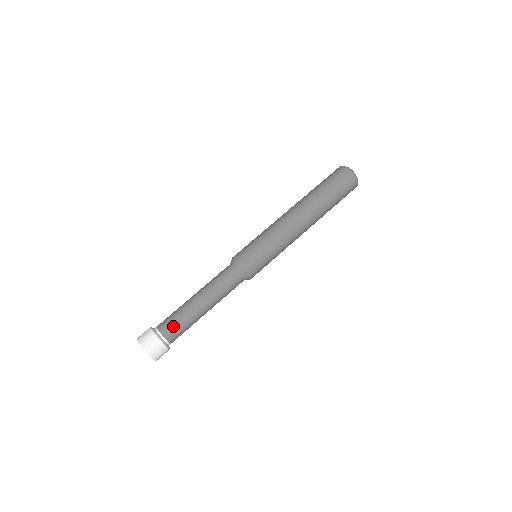
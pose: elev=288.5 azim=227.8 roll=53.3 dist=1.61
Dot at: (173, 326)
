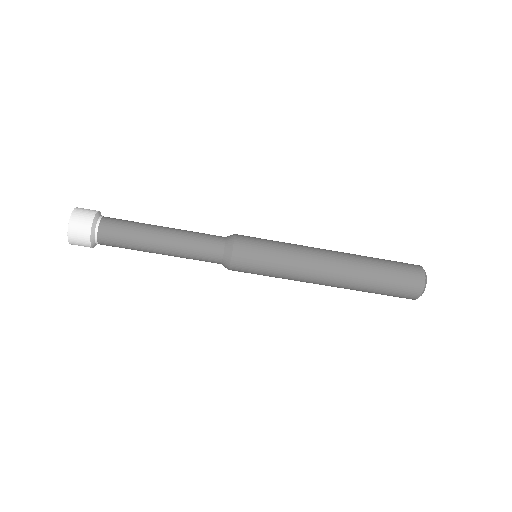
Dot at: occluded
